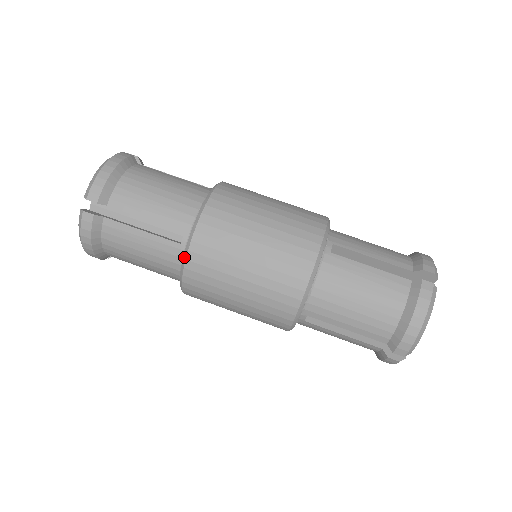
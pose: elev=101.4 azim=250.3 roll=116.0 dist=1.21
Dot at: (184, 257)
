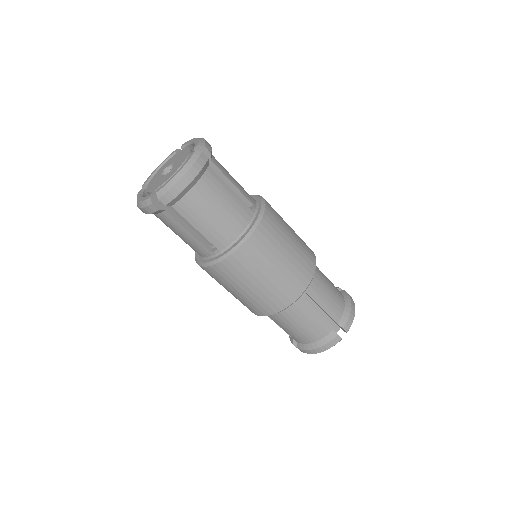
Dot at: (209, 263)
